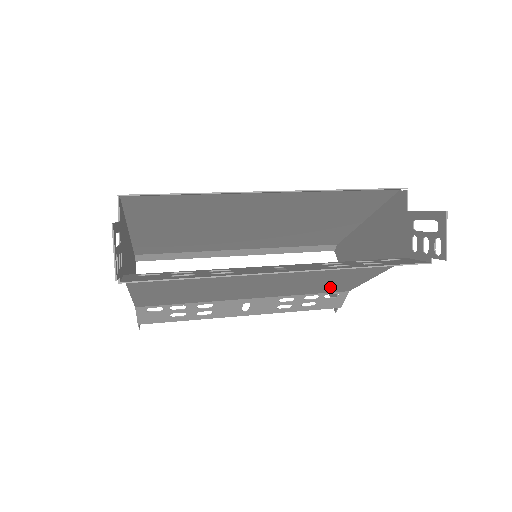
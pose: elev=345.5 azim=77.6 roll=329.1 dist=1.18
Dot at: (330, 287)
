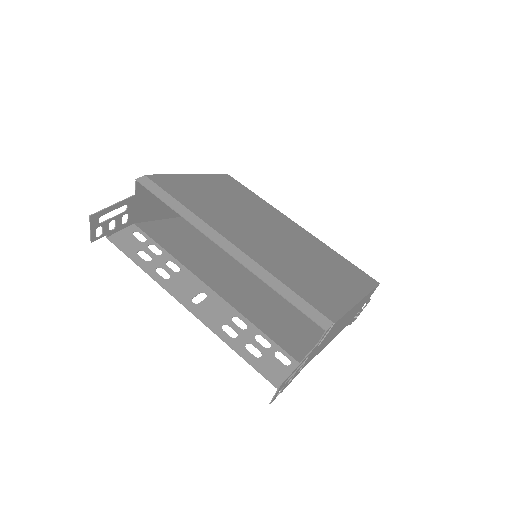
Dot at: occluded
